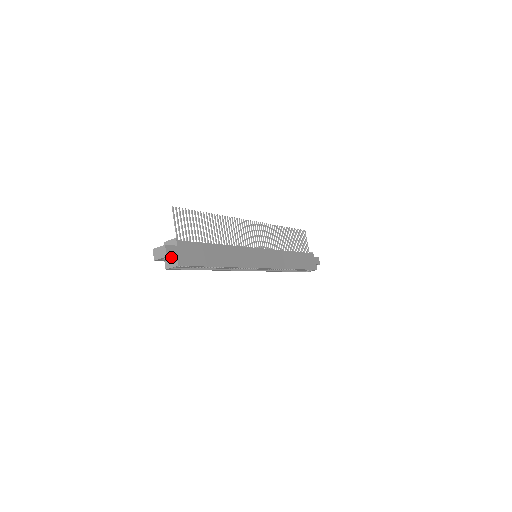
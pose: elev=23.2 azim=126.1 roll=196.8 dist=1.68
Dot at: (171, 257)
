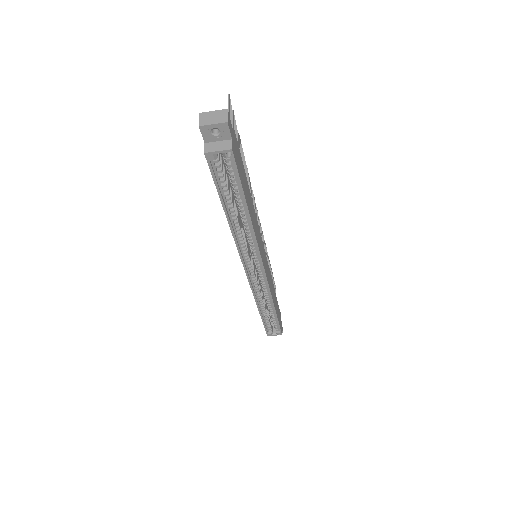
Dot at: (227, 132)
